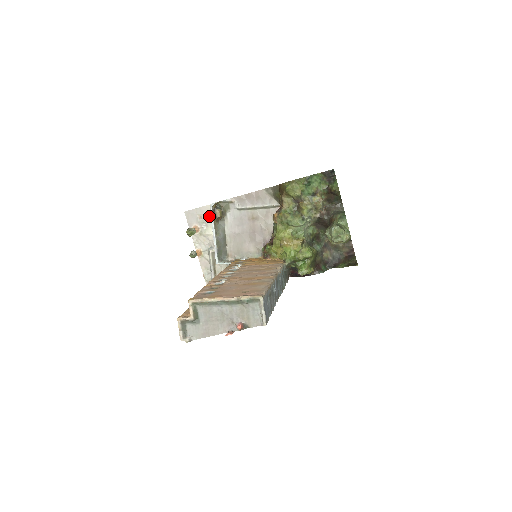
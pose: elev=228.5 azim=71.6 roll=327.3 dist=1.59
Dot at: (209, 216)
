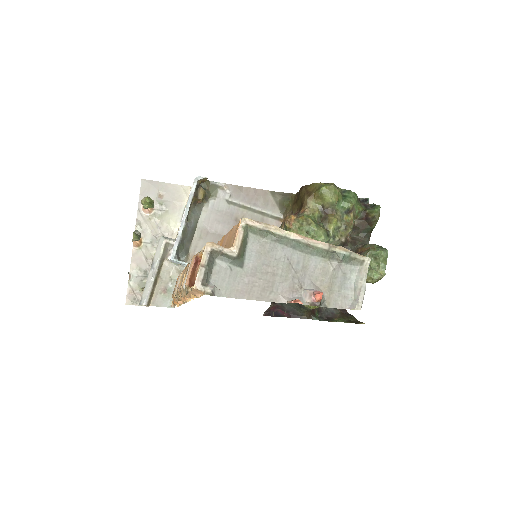
Dot at: (174, 199)
